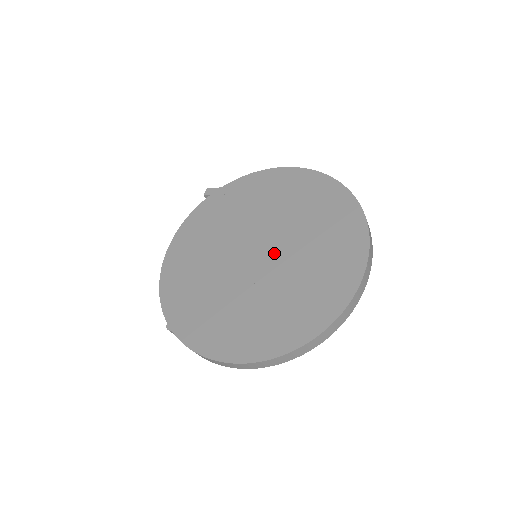
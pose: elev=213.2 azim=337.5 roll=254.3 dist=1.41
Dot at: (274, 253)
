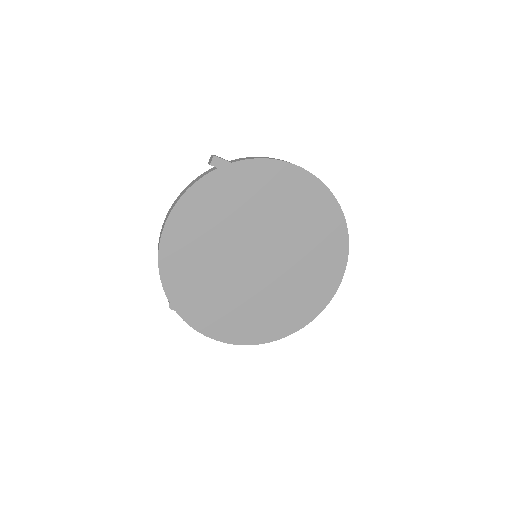
Dot at: (274, 262)
